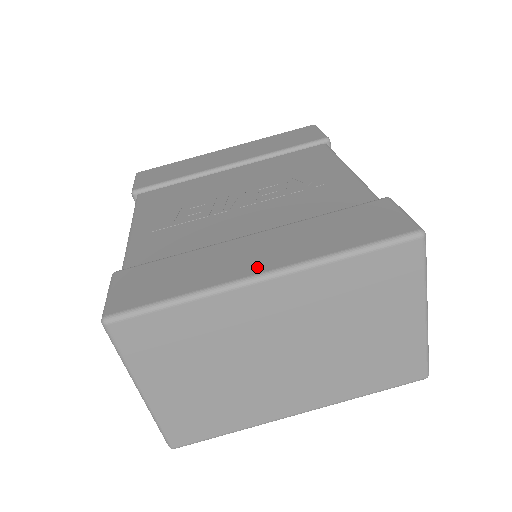
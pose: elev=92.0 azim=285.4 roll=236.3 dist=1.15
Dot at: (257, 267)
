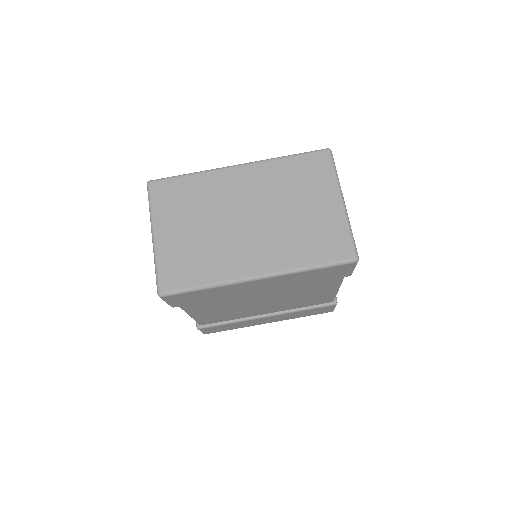
Dot at: occluded
